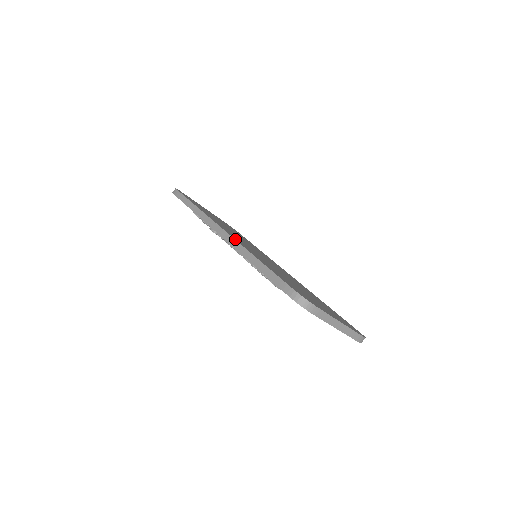
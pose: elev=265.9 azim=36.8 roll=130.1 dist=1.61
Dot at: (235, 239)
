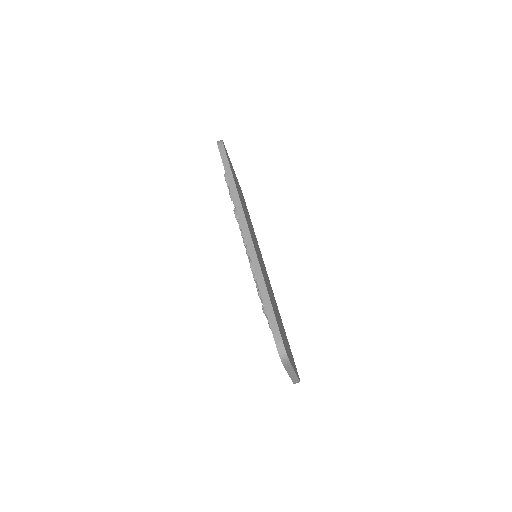
Dot at: occluded
